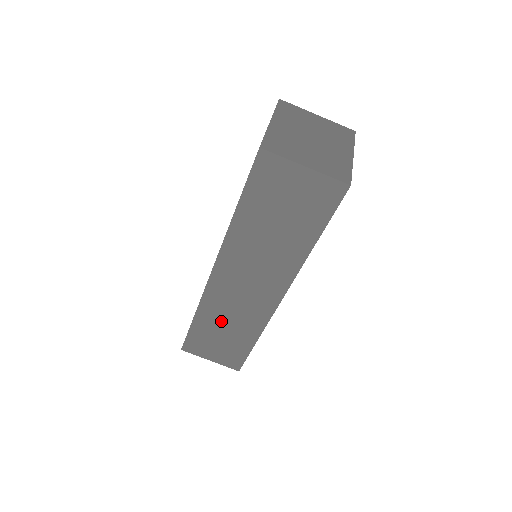
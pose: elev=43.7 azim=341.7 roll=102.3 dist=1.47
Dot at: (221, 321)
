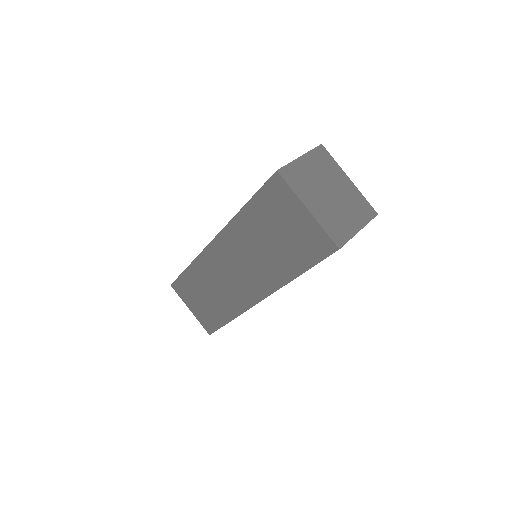
Dot at: occluded
